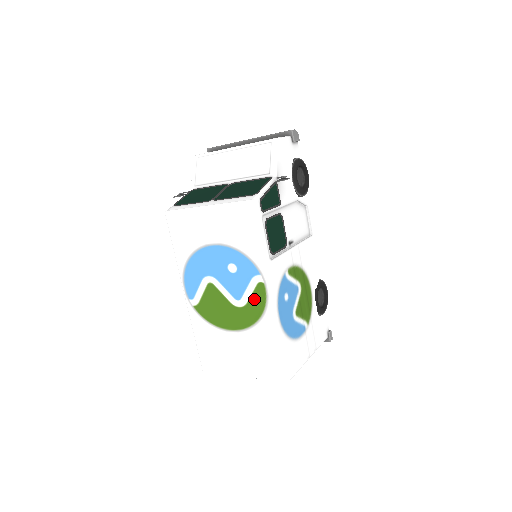
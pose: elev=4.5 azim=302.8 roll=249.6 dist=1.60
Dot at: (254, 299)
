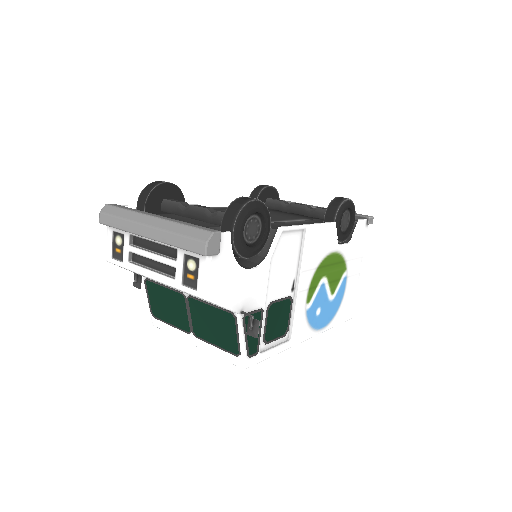
Dot at: occluded
